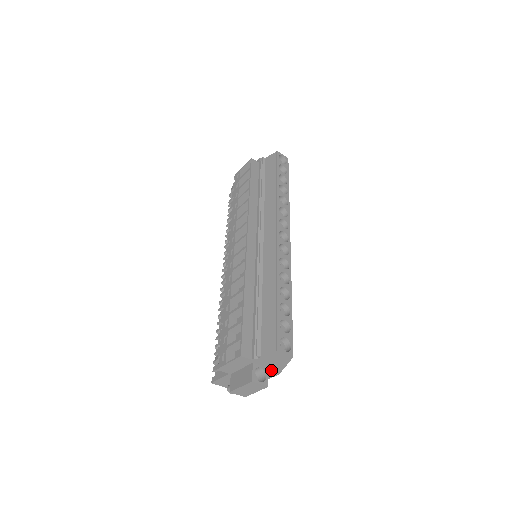
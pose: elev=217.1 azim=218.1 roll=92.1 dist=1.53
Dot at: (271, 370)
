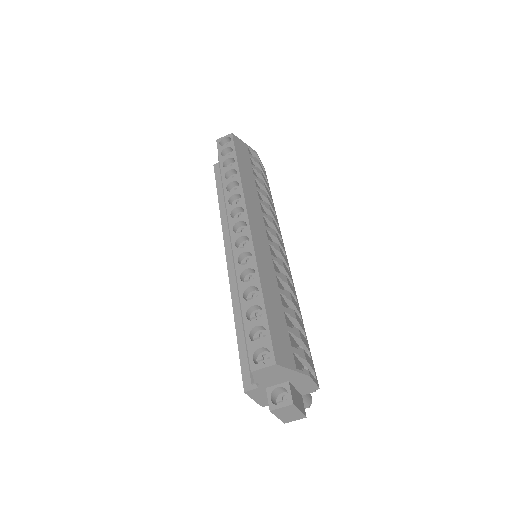
Dot at: (295, 380)
